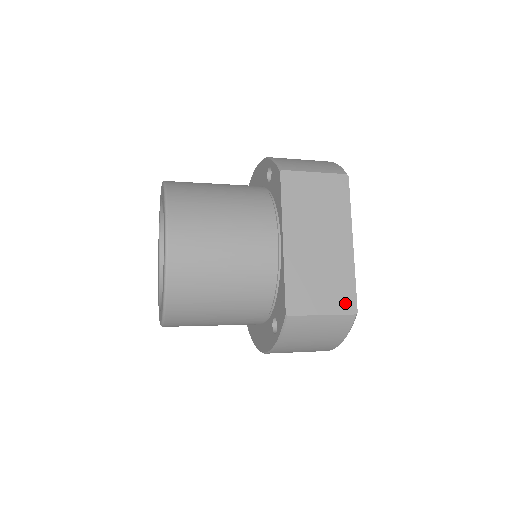
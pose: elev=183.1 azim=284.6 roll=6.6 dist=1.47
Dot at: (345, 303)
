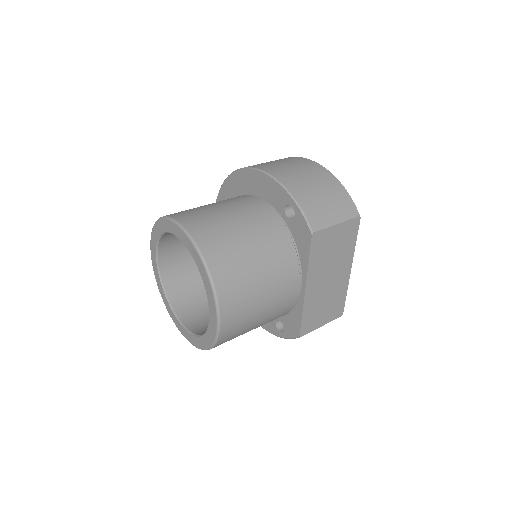
Dot at: (337, 312)
